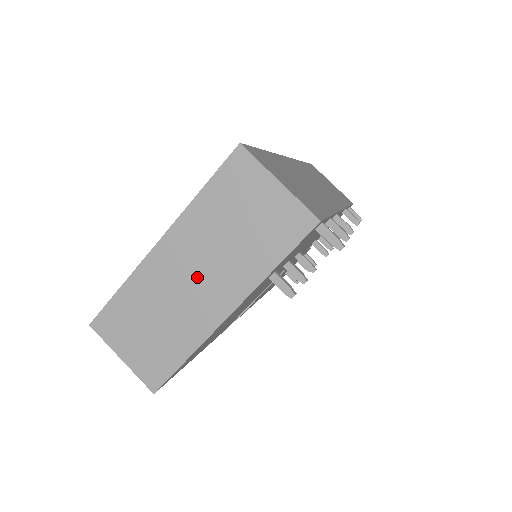
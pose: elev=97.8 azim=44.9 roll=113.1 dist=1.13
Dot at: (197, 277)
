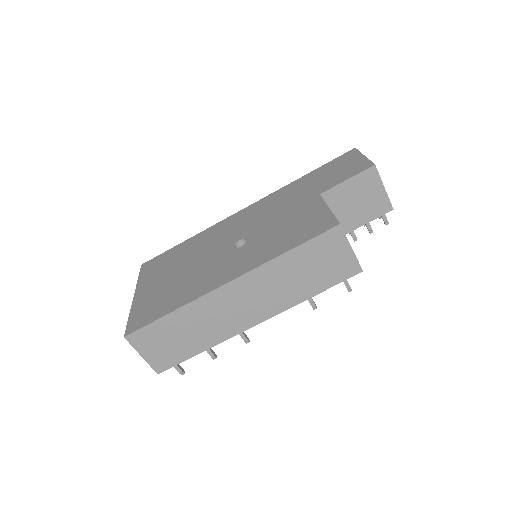
Dot at: occluded
